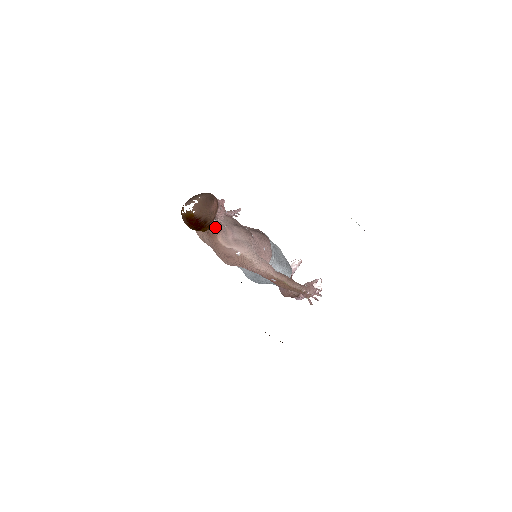
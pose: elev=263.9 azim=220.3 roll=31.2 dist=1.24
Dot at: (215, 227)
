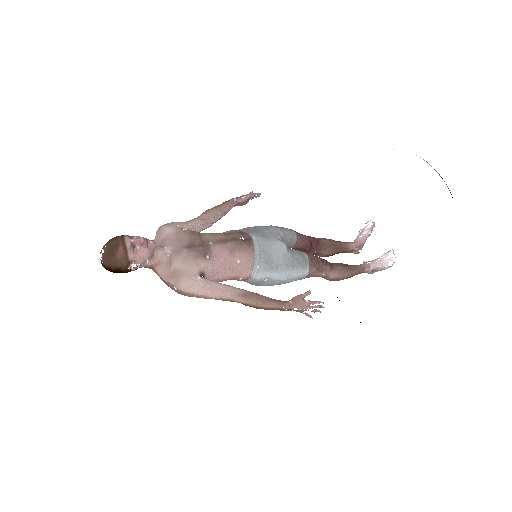
Dot at: (143, 265)
